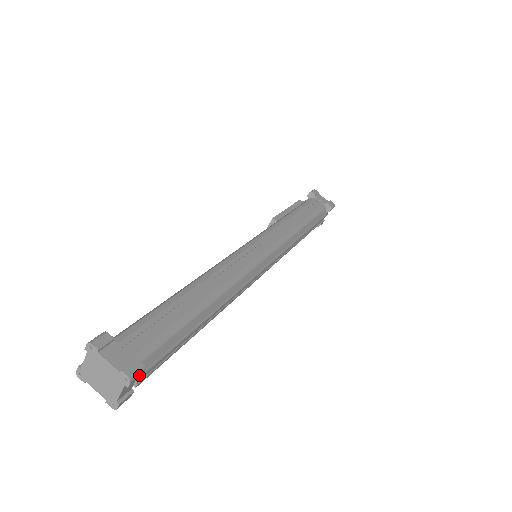
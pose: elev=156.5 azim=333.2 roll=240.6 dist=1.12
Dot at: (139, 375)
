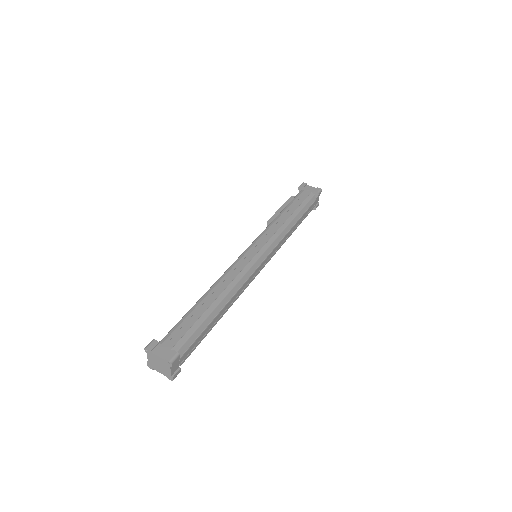
Dot at: (176, 359)
